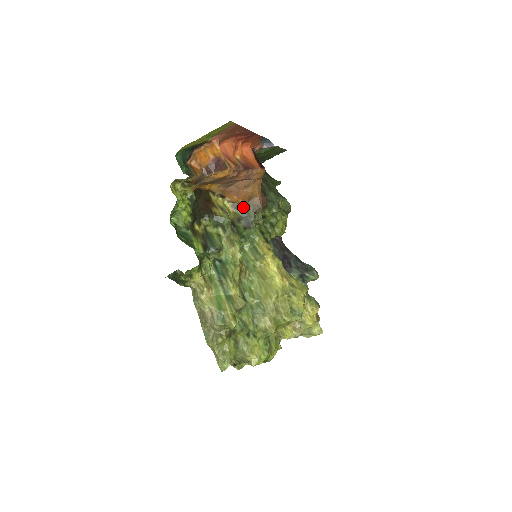
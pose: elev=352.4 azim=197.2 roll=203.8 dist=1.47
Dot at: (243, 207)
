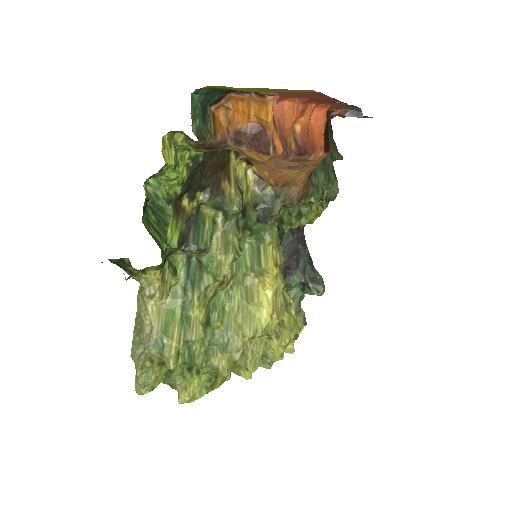
Dot at: (270, 190)
